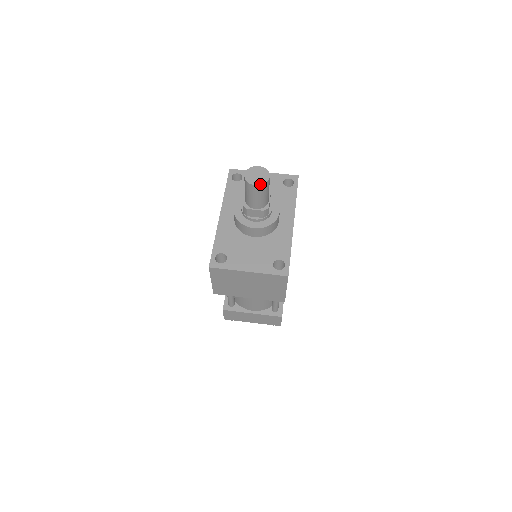
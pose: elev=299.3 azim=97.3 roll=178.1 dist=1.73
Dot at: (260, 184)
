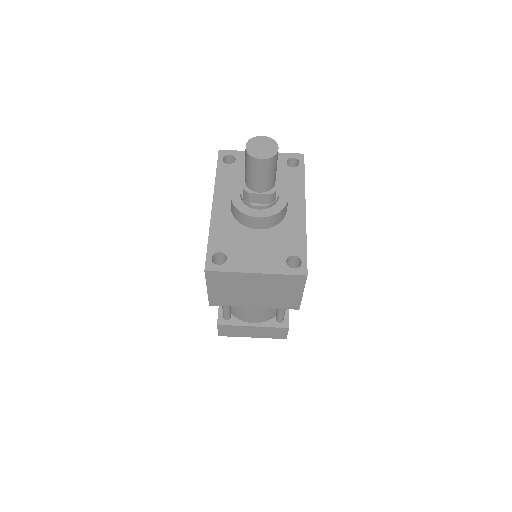
Dot at: (267, 157)
